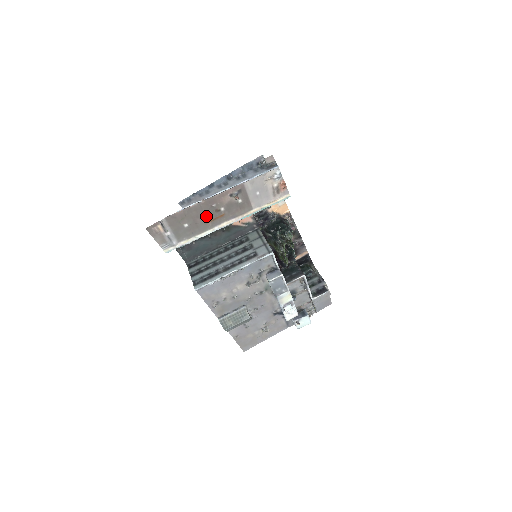
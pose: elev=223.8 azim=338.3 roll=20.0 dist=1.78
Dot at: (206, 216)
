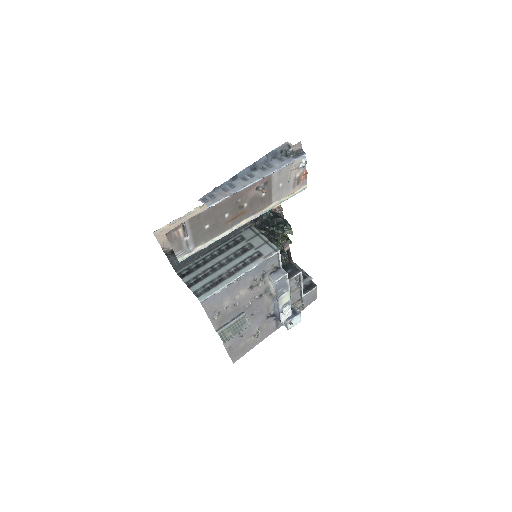
Dot at: (228, 214)
